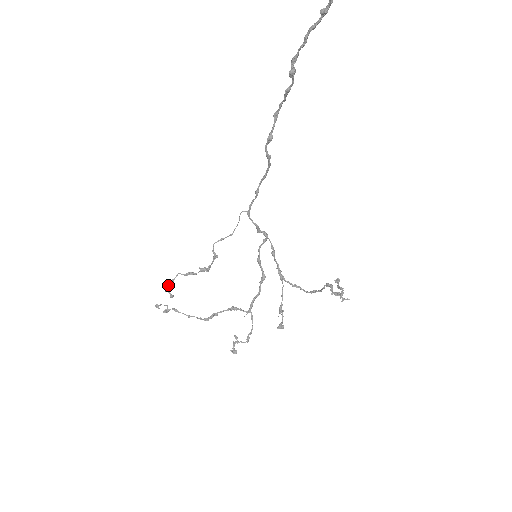
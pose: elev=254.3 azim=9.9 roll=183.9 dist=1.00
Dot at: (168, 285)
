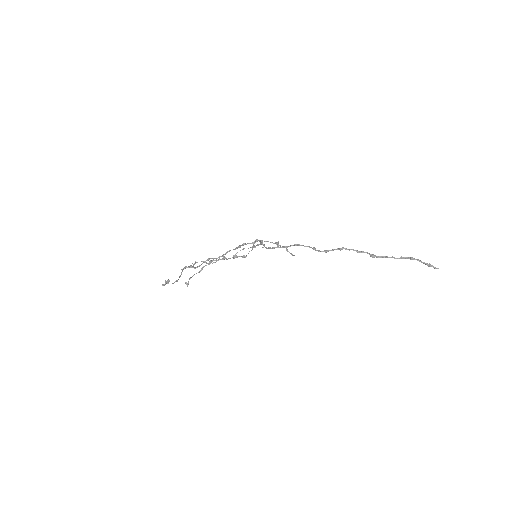
Dot at: occluded
